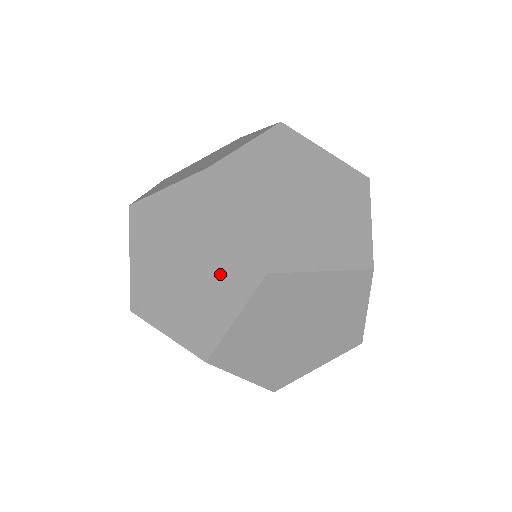
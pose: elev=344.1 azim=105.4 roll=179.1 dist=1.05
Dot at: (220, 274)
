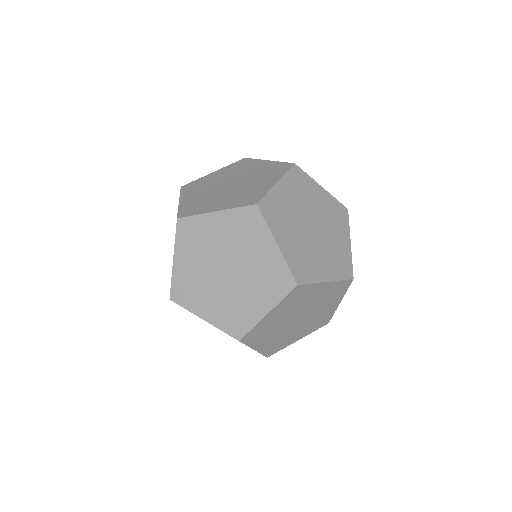
Dot at: (261, 176)
